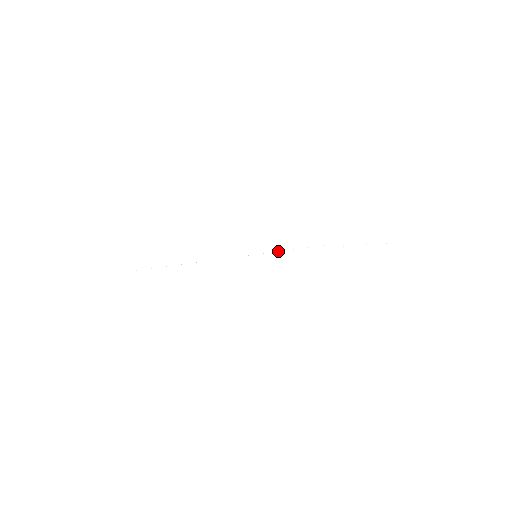
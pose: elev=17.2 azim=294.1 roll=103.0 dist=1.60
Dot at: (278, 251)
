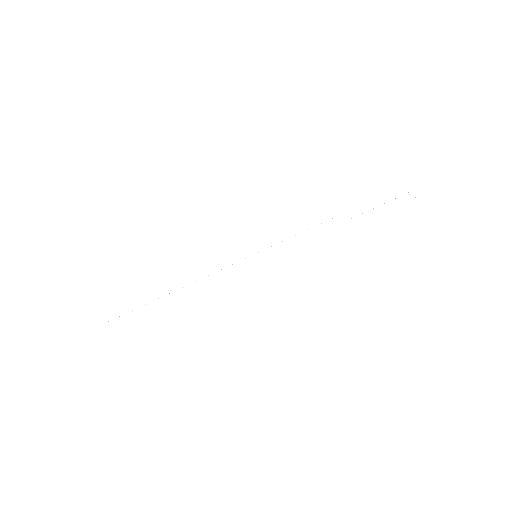
Dot at: (282, 241)
